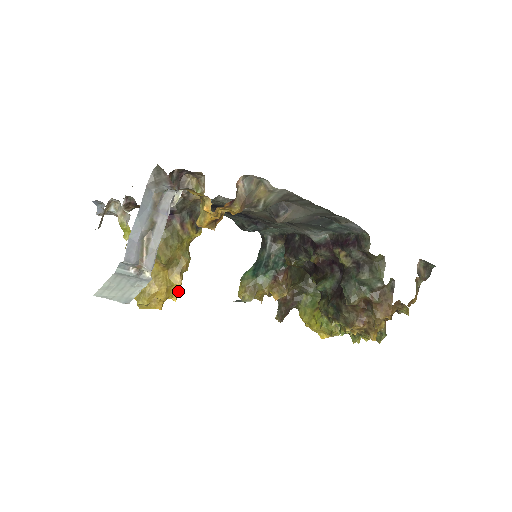
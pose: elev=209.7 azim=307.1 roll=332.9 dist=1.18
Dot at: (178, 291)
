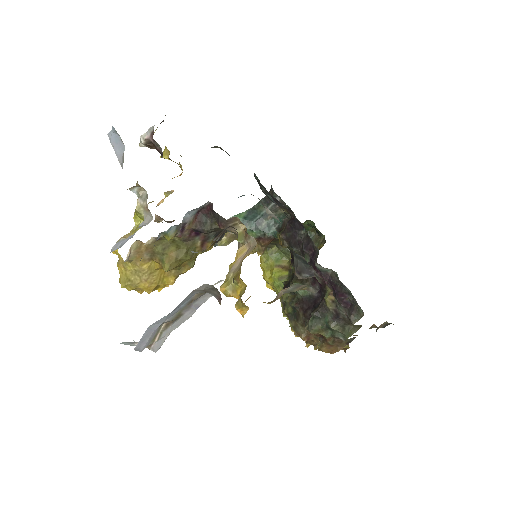
Dot at: (166, 284)
